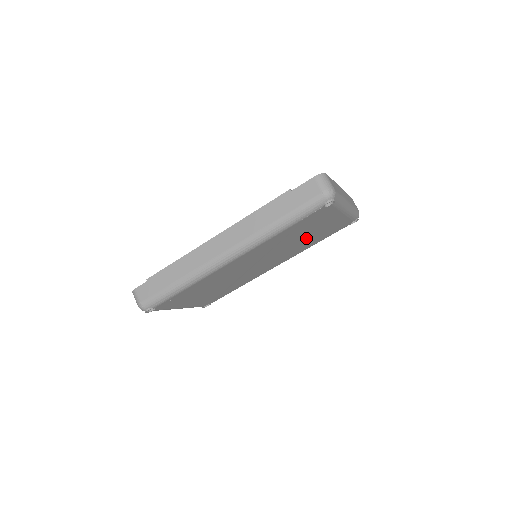
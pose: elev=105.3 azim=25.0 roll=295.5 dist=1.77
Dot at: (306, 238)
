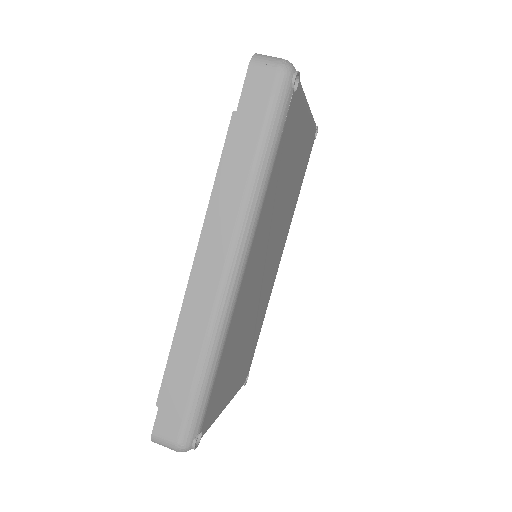
Dot at: (291, 183)
